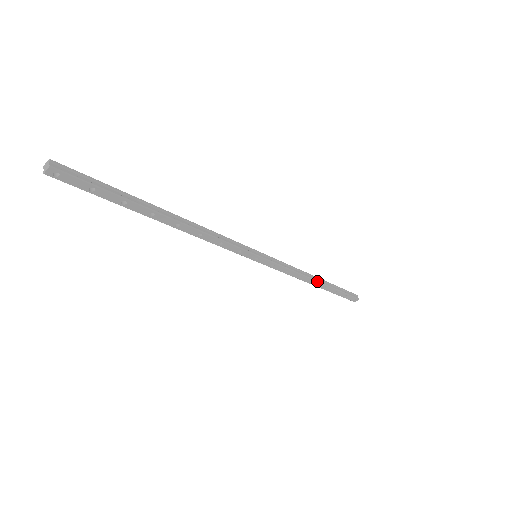
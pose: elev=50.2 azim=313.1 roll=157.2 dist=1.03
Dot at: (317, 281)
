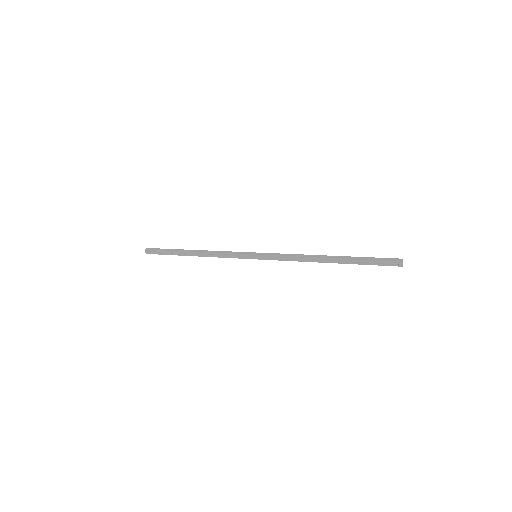
Dot at: (323, 258)
